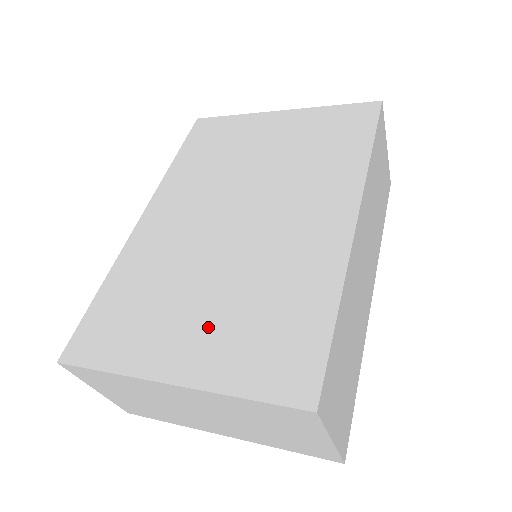
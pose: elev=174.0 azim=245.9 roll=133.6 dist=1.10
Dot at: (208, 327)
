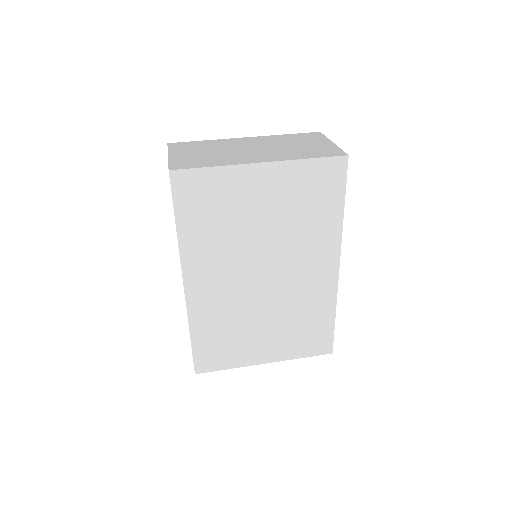
Dot at: (274, 339)
